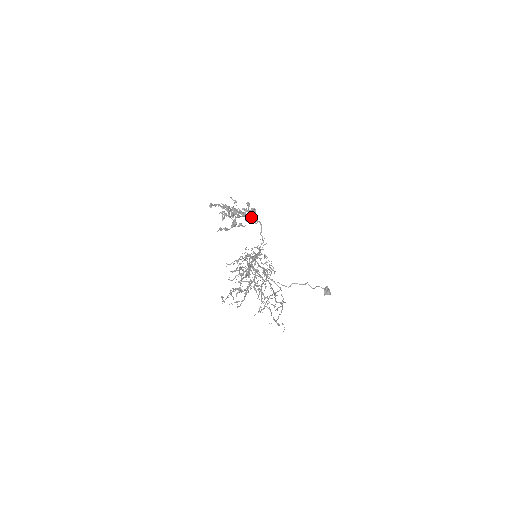
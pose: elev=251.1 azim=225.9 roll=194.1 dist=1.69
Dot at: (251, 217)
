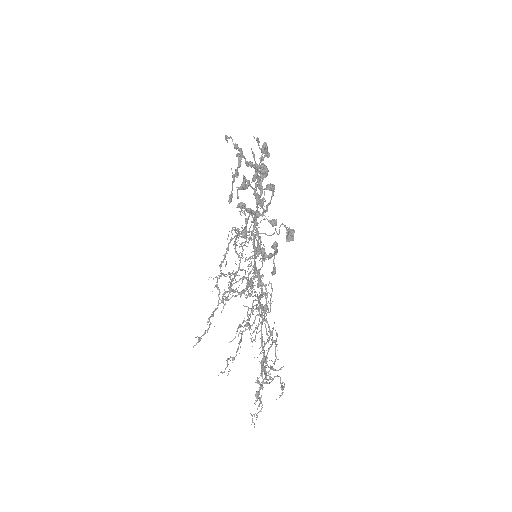
Dot at: occluded
